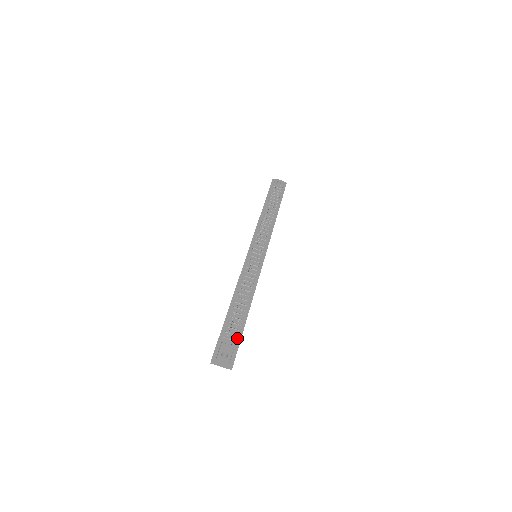
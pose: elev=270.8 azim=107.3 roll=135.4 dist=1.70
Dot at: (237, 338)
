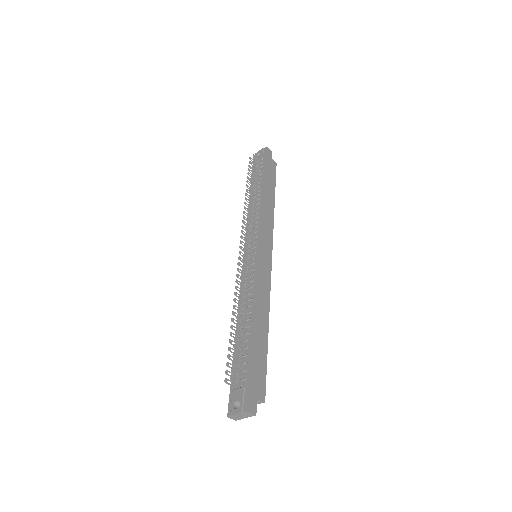
Dot at: (246, 374)
